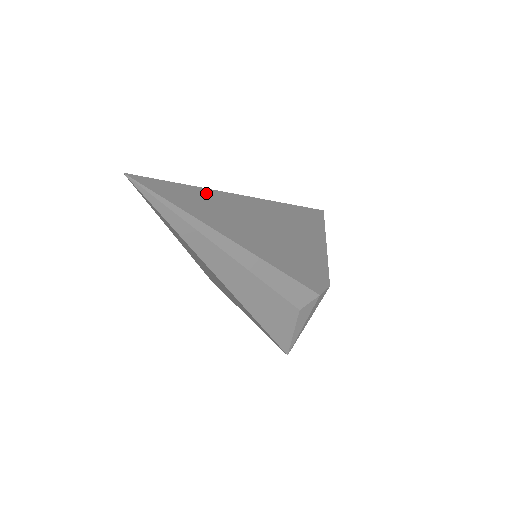
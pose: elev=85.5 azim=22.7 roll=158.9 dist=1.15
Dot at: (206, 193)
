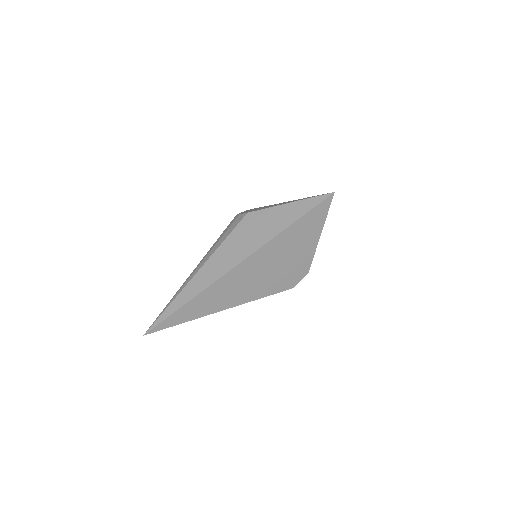
Dot at: (194, 300)
